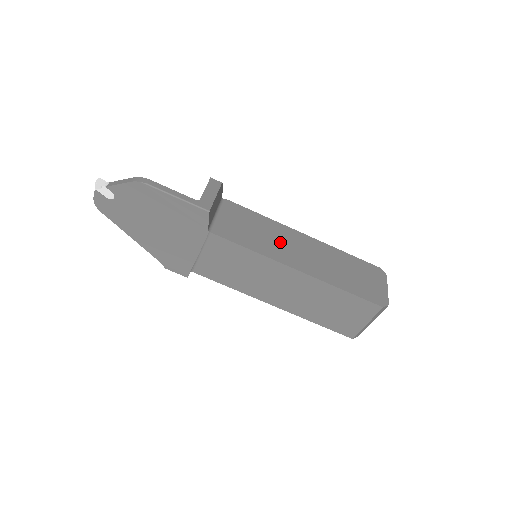
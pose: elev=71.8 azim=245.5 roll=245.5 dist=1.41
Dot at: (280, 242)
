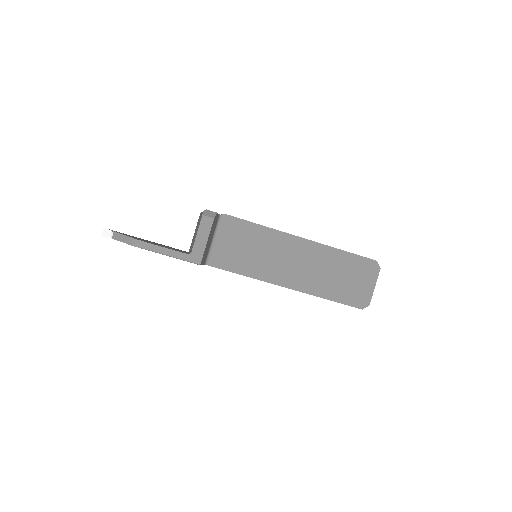
Dot at: (274, 257)
